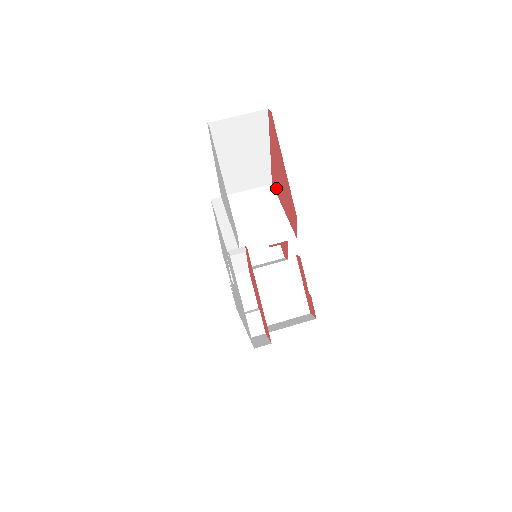
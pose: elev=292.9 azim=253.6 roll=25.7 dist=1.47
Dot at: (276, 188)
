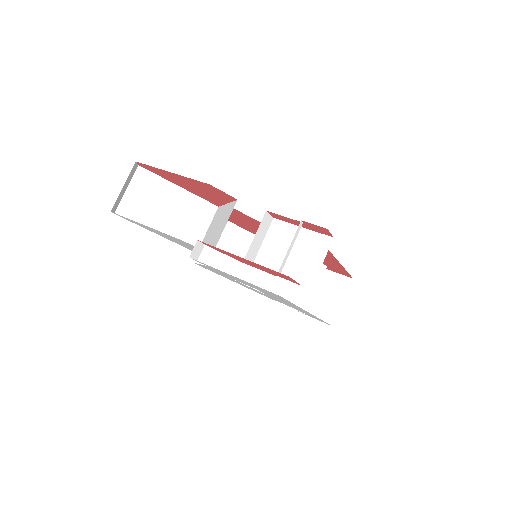
Dot at: (214, 202)
